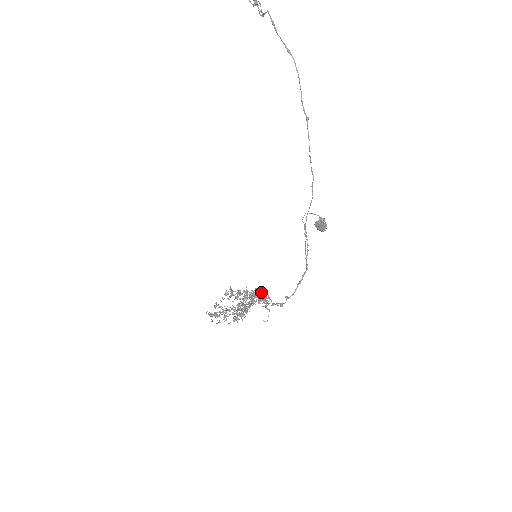
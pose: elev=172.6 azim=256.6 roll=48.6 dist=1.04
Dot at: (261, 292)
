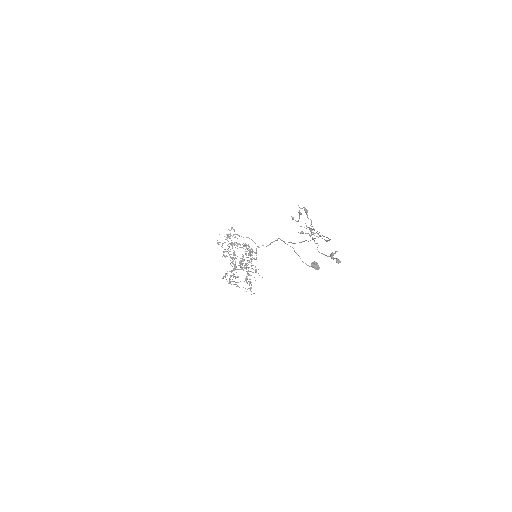
Dot at: (244, 245)
